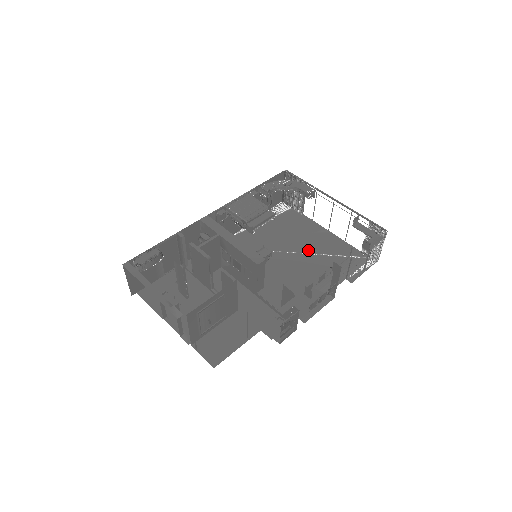
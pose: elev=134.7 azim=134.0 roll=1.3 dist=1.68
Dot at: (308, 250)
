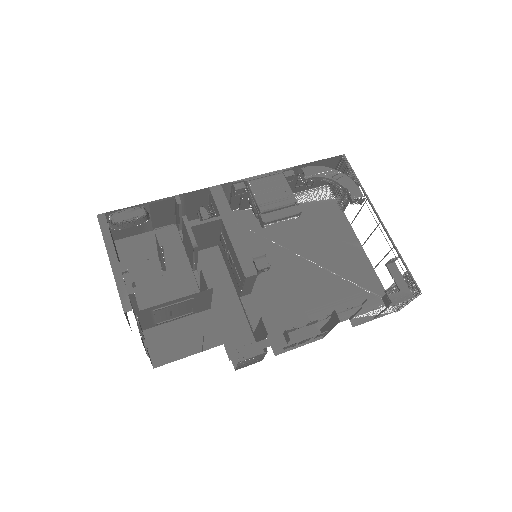
Dot at: (325, 263)
